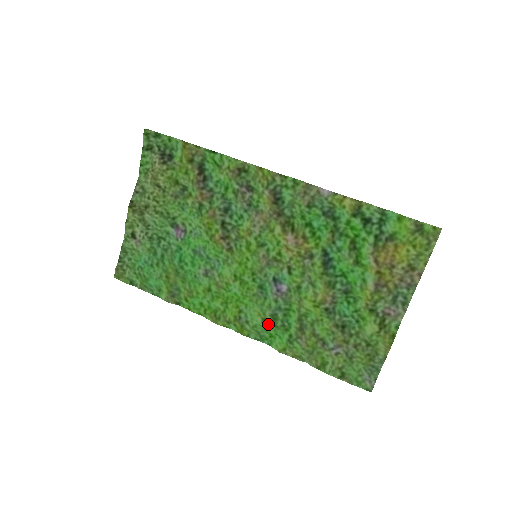
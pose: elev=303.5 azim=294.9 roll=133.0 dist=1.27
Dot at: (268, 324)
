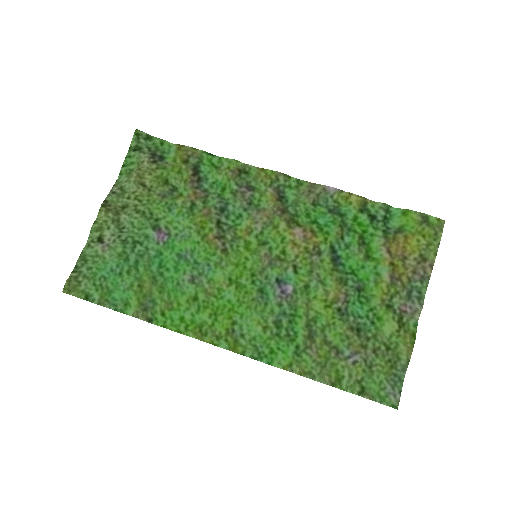
Dot at: (270, 334)
